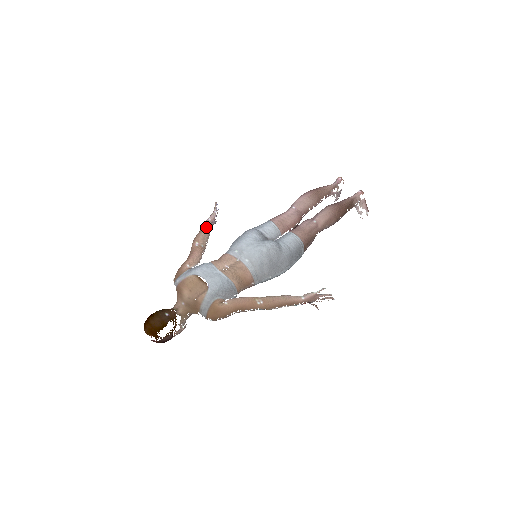
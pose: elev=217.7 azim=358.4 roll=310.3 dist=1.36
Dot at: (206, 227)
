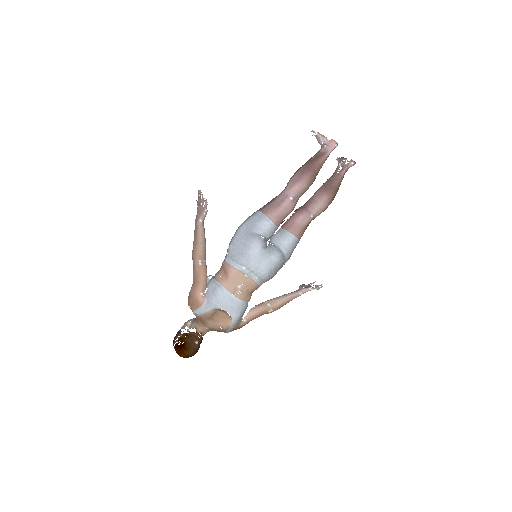
Dot at: (202, 235)
